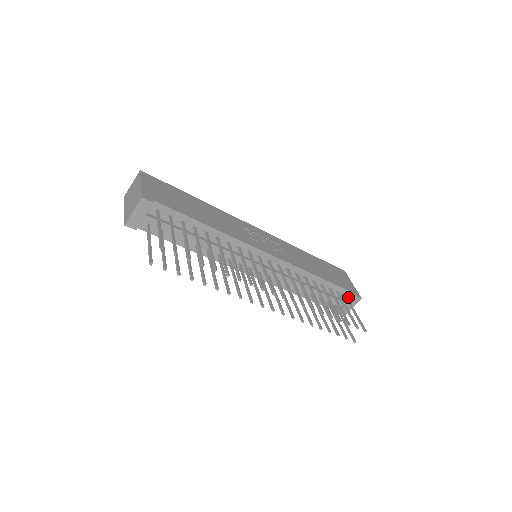
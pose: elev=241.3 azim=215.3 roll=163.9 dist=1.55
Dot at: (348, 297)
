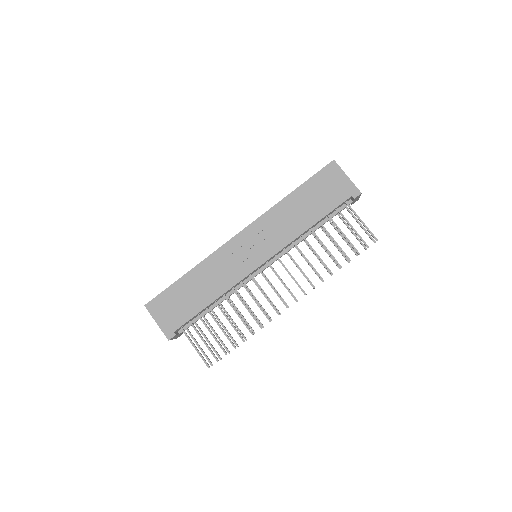
Dot at: (349, 199)
